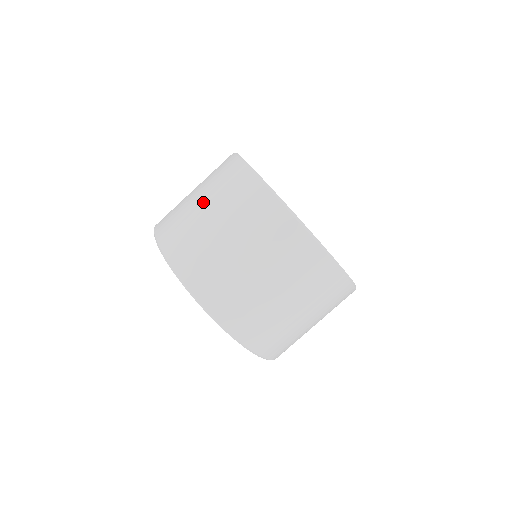
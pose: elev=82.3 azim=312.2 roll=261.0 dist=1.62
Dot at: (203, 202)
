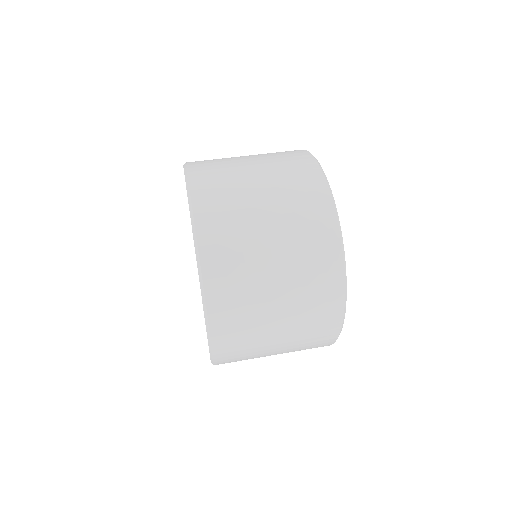
Dot at: (250, 156)
